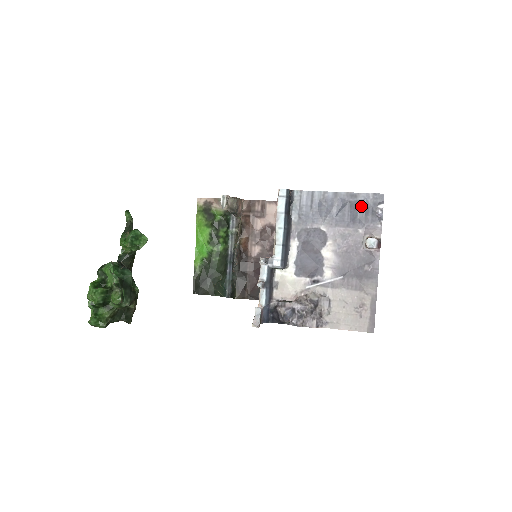
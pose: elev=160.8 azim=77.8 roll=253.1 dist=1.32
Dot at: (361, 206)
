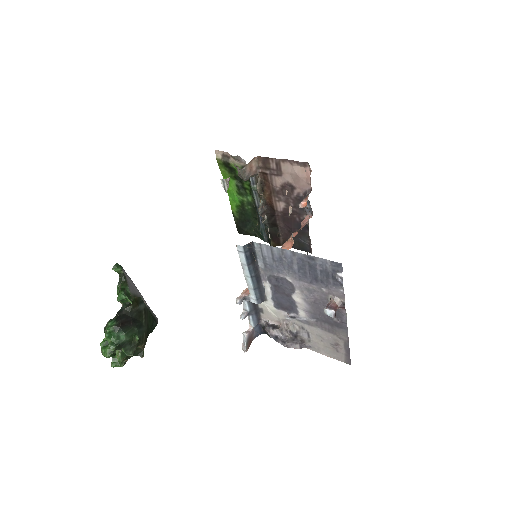
Dot at: (320, 269)
